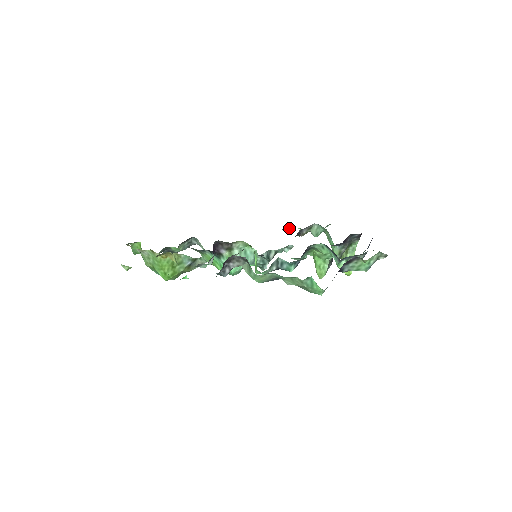
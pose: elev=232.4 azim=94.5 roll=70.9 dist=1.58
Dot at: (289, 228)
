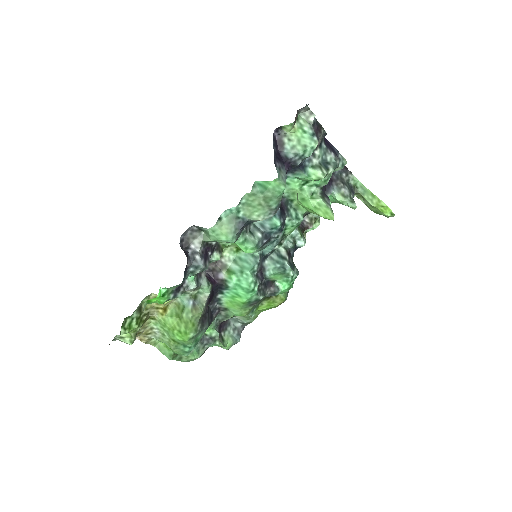
Dot at: occluded
